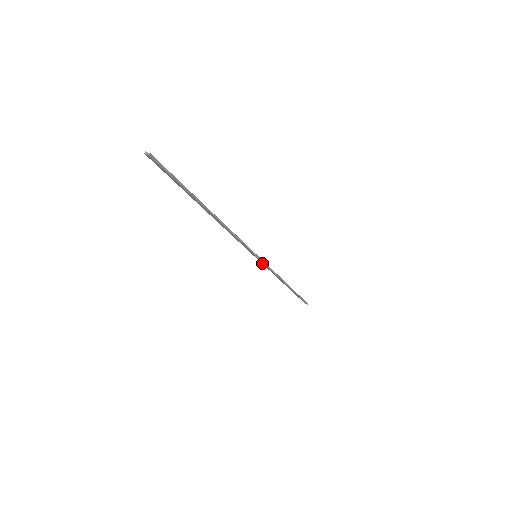
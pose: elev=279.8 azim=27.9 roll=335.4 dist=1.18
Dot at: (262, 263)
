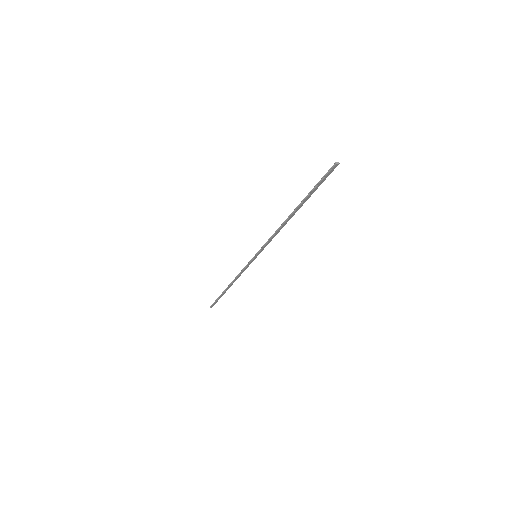
Dot at: (249, 264)
